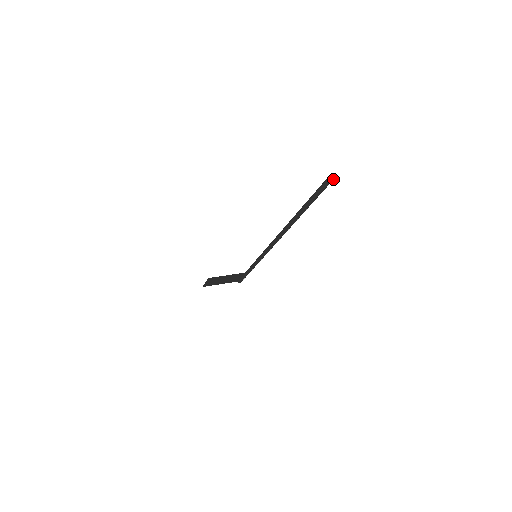
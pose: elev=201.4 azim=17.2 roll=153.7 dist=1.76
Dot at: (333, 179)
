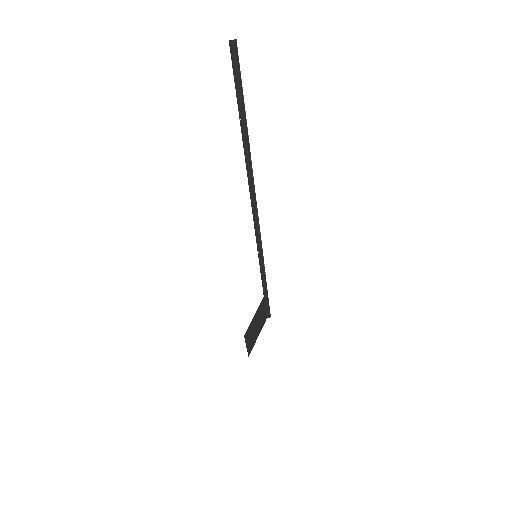
Dot at: (236, 43)
